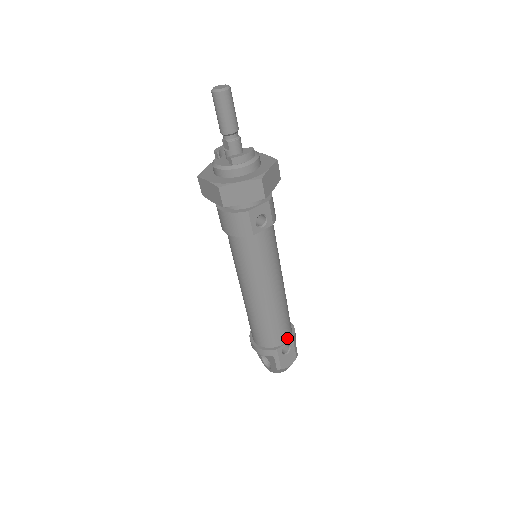
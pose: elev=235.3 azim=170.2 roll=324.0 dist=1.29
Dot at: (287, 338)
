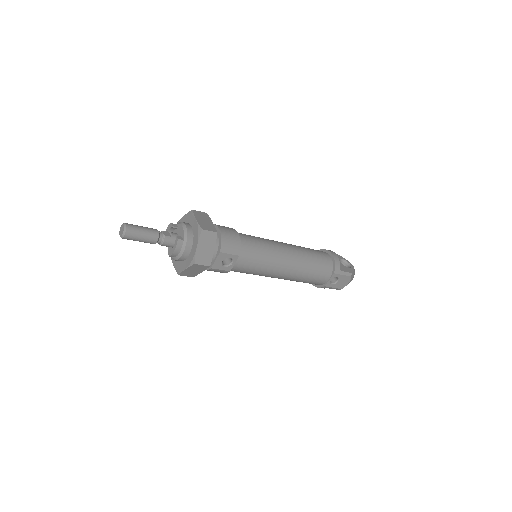
Dot at: (328, 276)
